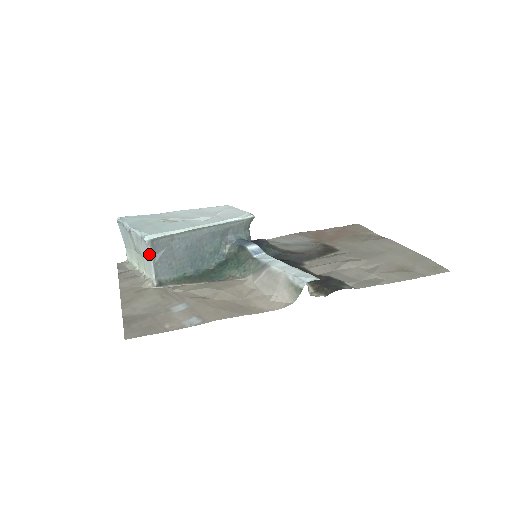
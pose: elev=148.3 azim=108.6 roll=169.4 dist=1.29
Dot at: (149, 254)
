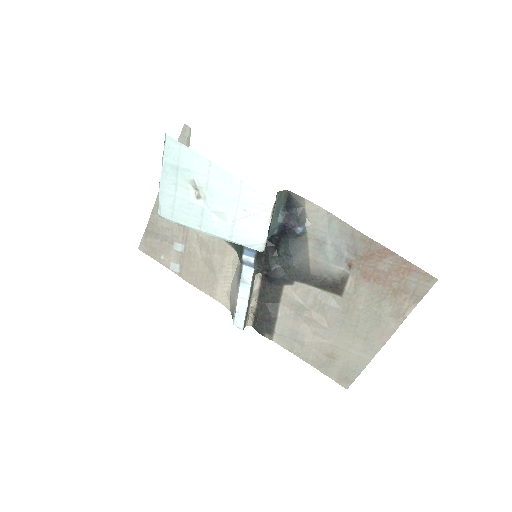
Dot at: occluded
